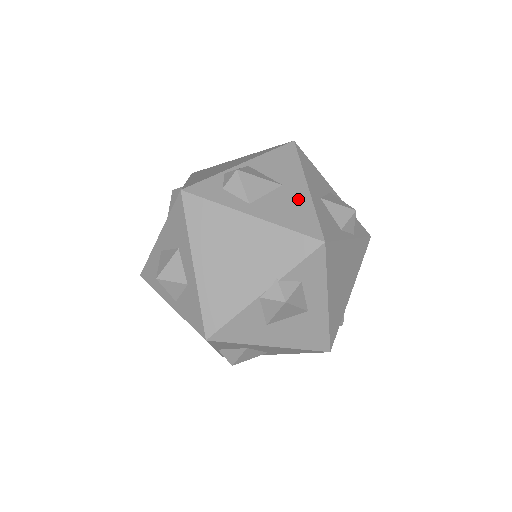
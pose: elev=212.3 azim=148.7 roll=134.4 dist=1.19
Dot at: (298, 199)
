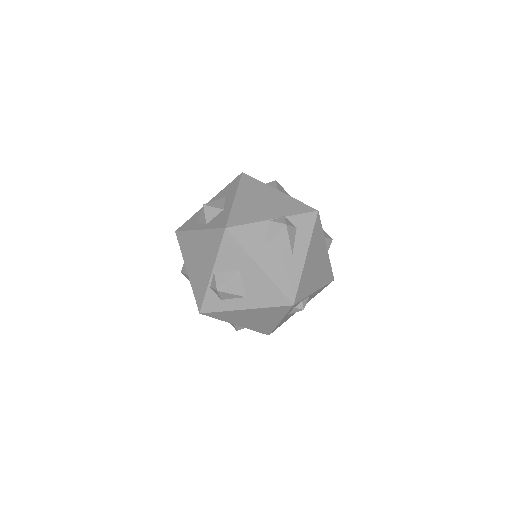
Dot at: occluded
